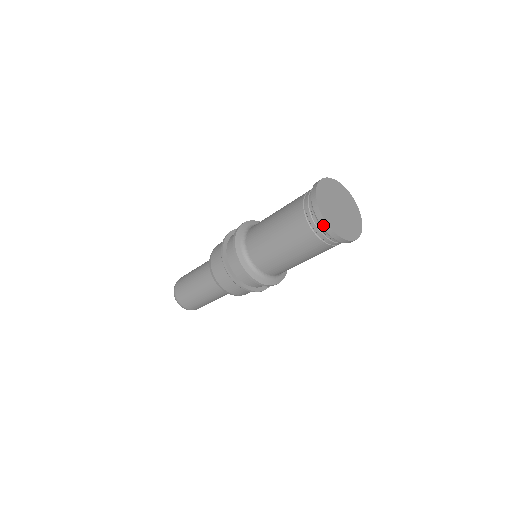
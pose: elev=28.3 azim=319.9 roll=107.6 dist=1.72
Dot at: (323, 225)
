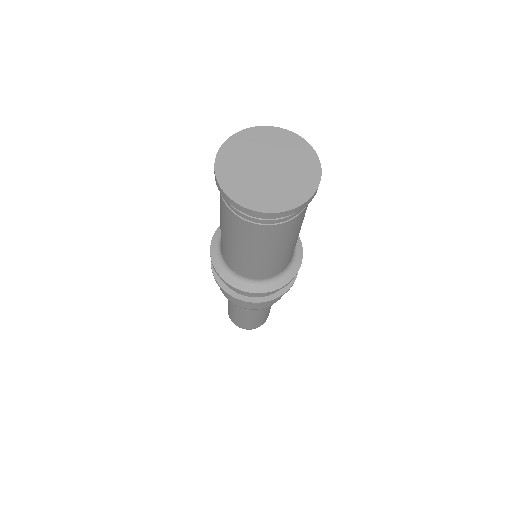
Dot at: (249, 213)
